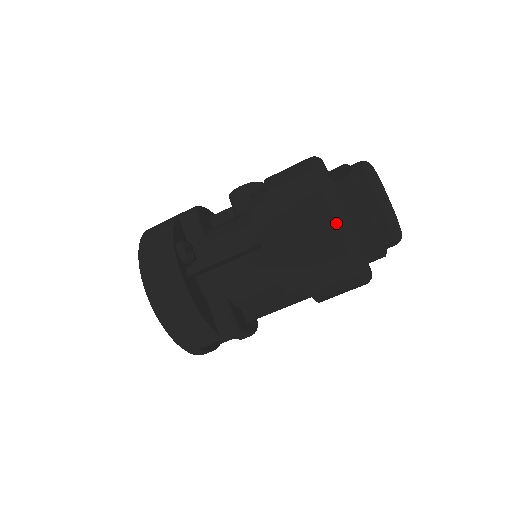
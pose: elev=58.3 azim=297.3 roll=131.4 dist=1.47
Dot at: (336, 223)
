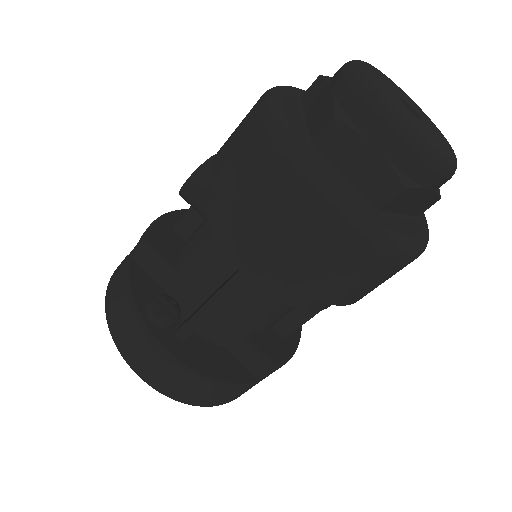
Dot at: (344, 225)
